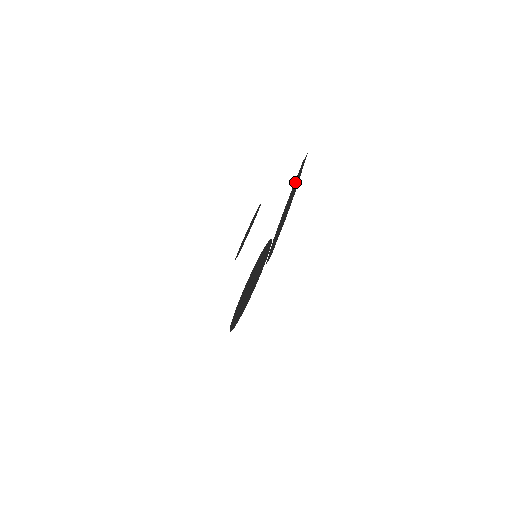
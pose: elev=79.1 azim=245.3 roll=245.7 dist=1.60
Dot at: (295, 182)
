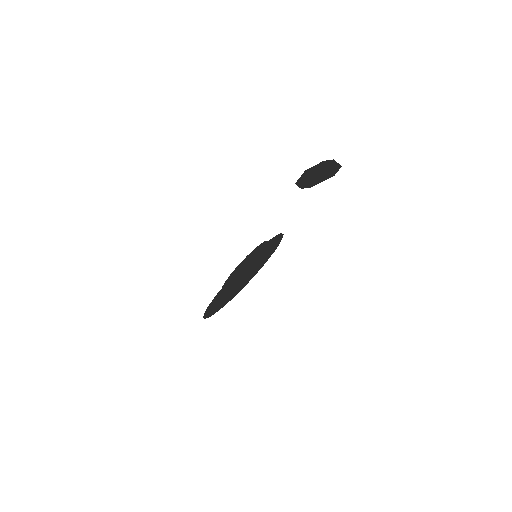
Dot at: occluded
